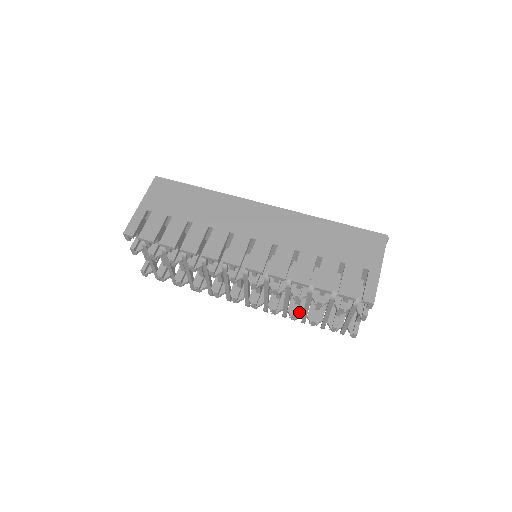
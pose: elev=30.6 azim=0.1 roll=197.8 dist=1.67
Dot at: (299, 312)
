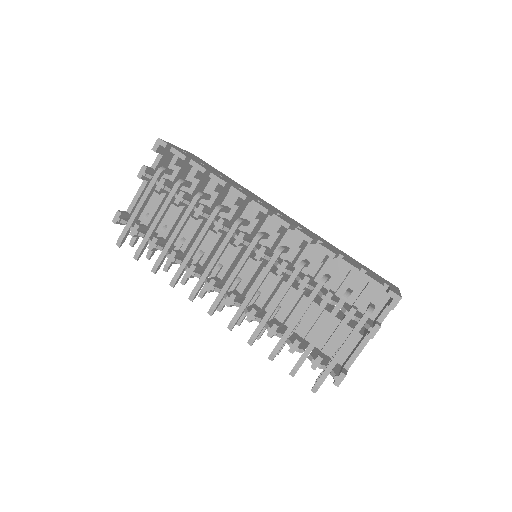
Dot at: (279, 330)
